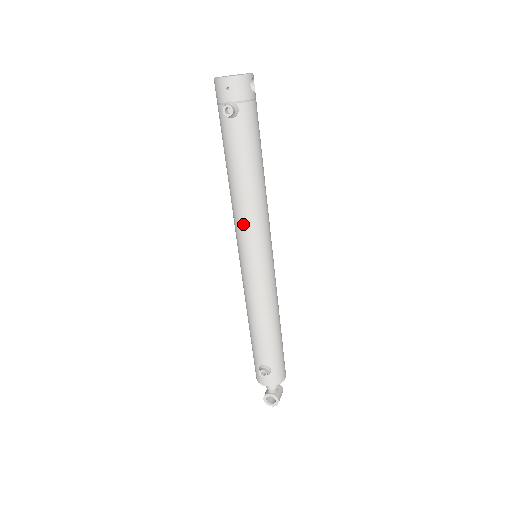
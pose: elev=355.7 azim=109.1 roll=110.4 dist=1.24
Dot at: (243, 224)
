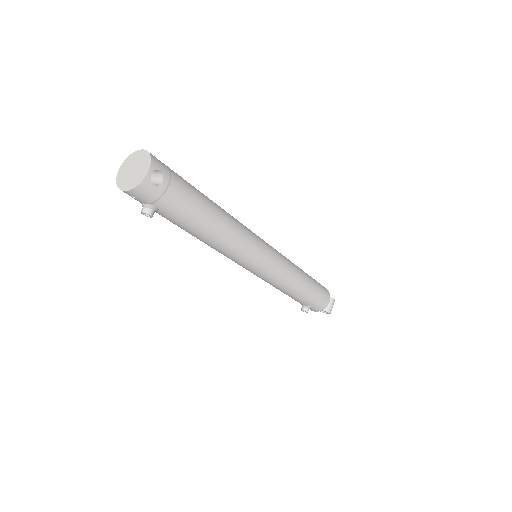
Dot at: occluded
